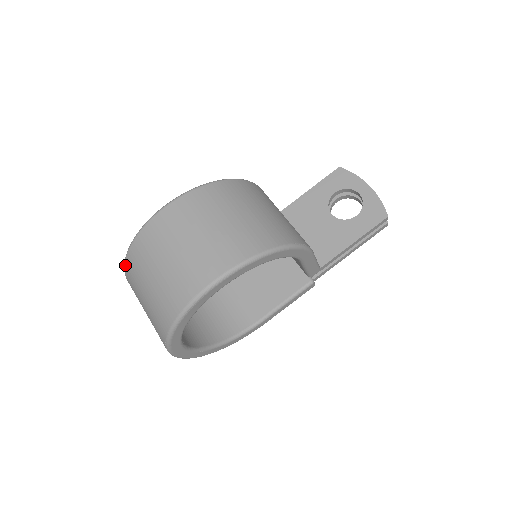
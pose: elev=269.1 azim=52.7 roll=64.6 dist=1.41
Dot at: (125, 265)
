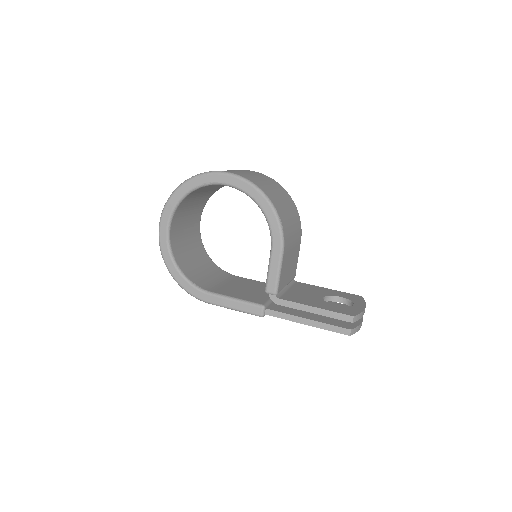
Dot at: occluded
